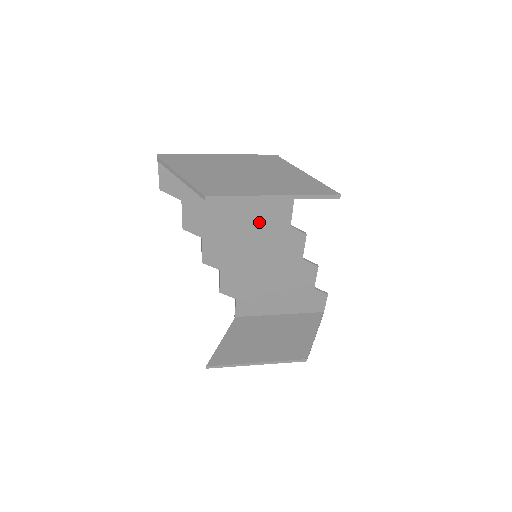
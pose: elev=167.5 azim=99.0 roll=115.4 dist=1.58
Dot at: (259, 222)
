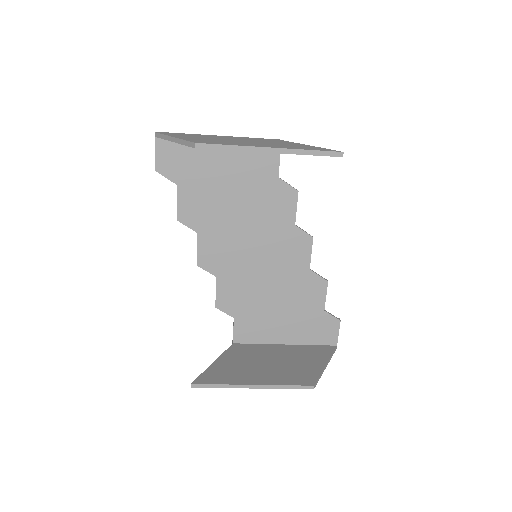
Dot at: (260, 218)
